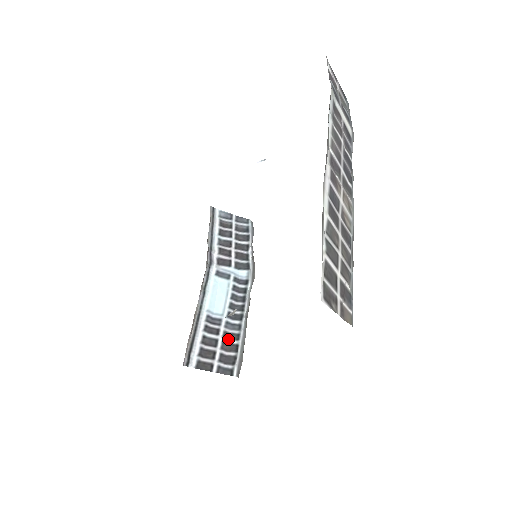
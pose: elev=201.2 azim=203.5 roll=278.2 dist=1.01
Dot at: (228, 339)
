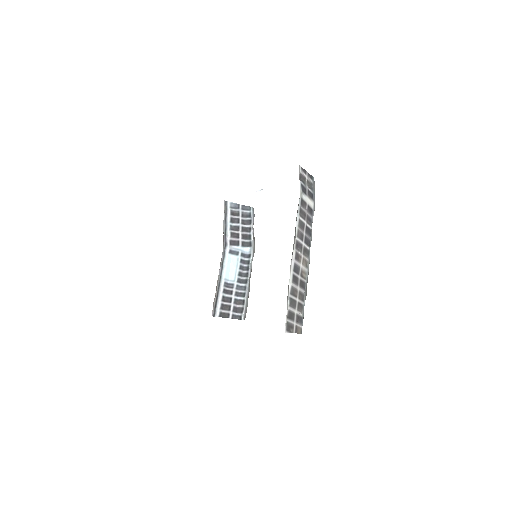
Dot at: (238, 297)
